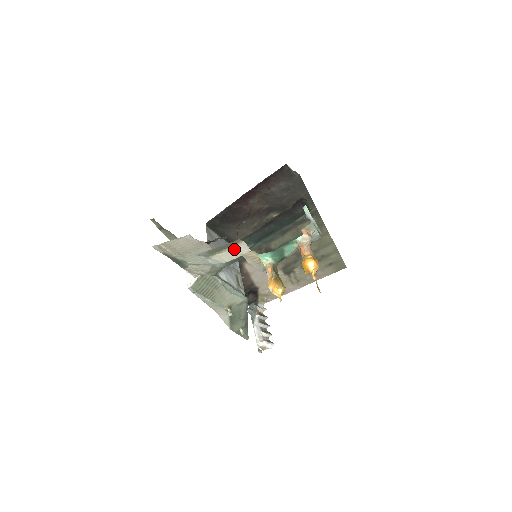
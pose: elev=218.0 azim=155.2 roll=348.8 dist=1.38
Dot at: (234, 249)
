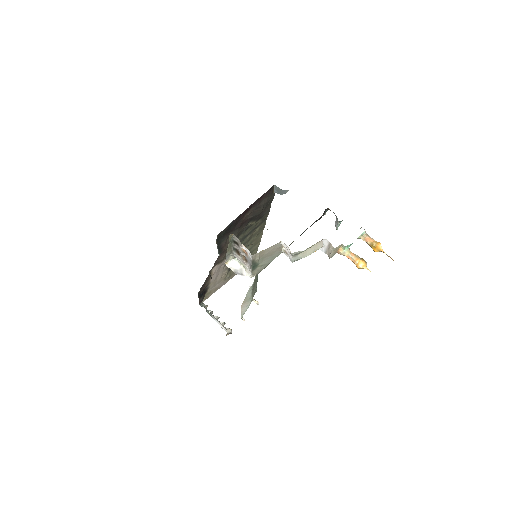
Dot at: (314, 247)
